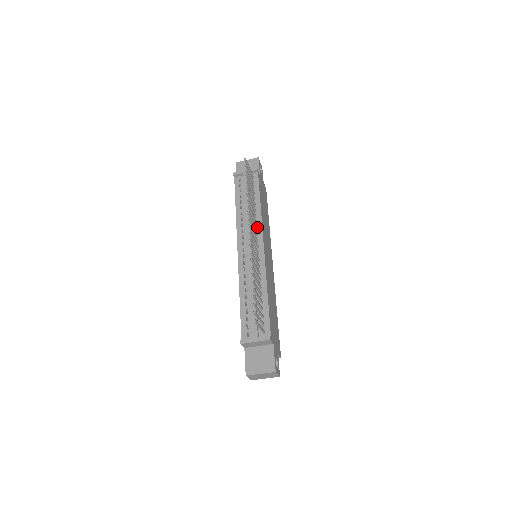
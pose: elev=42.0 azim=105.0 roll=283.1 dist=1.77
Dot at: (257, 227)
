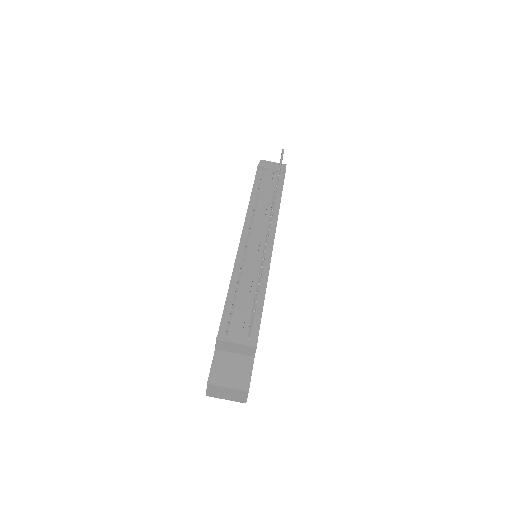
Dot at: occluded
